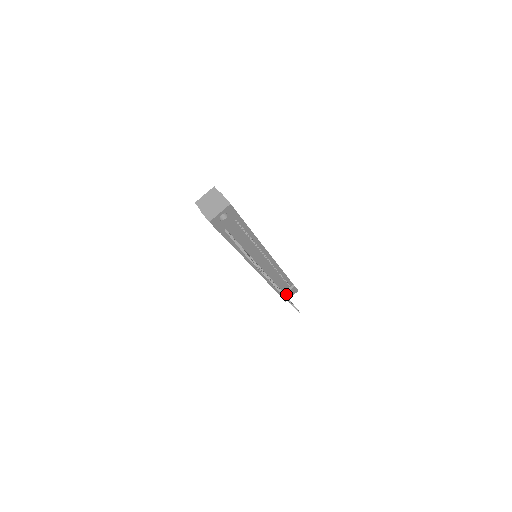
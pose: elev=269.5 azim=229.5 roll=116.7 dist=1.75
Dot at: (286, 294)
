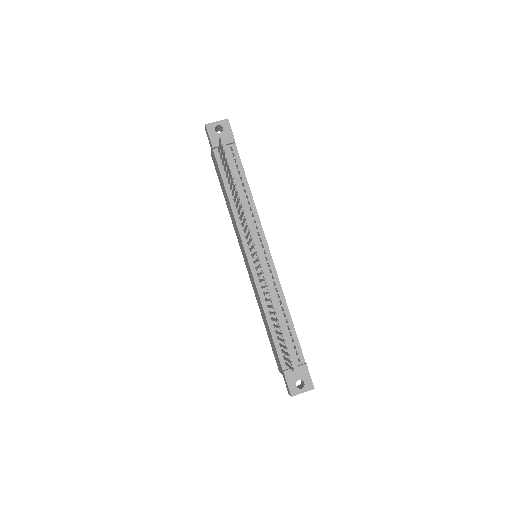
Dot at: (292, 373)
